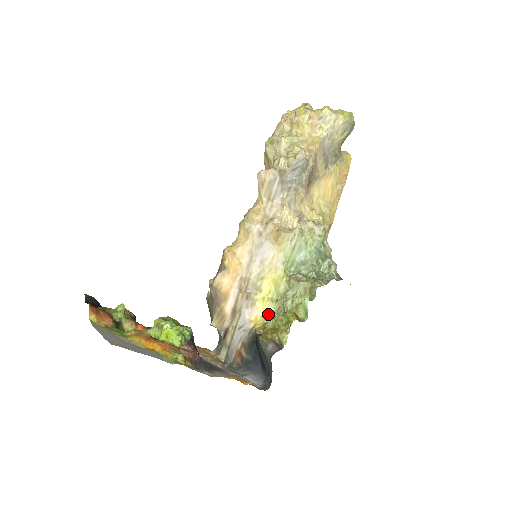
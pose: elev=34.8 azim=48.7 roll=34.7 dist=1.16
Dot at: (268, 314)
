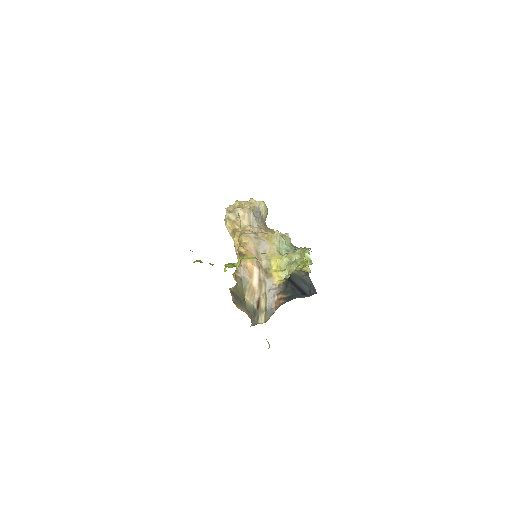
Dot at: (283, 279)
